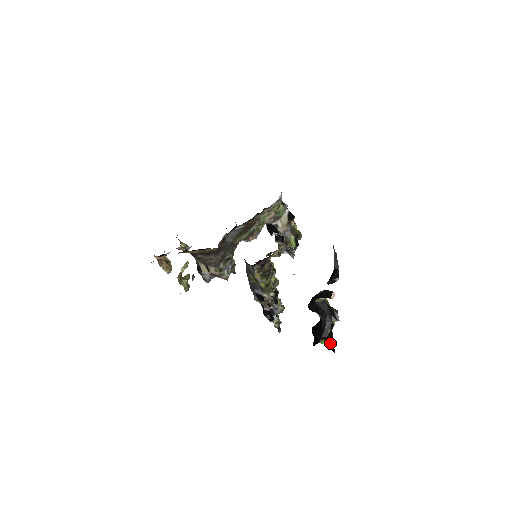
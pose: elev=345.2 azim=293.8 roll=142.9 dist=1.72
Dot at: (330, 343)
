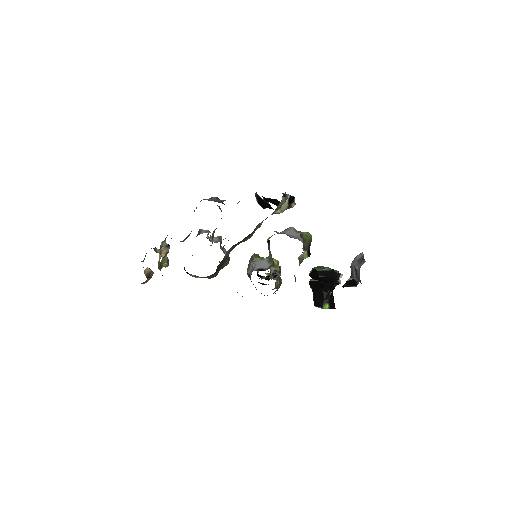
Dot at: (332, 303)
